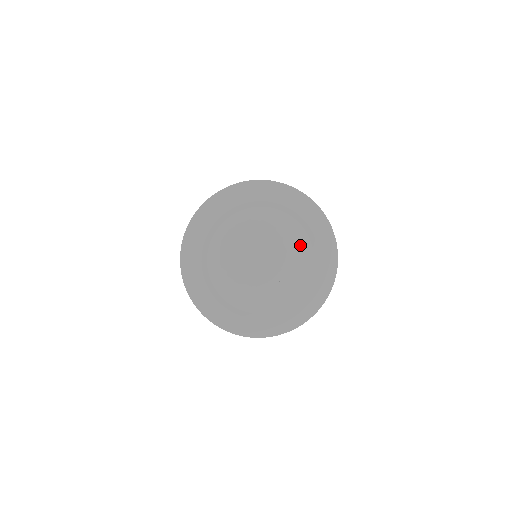
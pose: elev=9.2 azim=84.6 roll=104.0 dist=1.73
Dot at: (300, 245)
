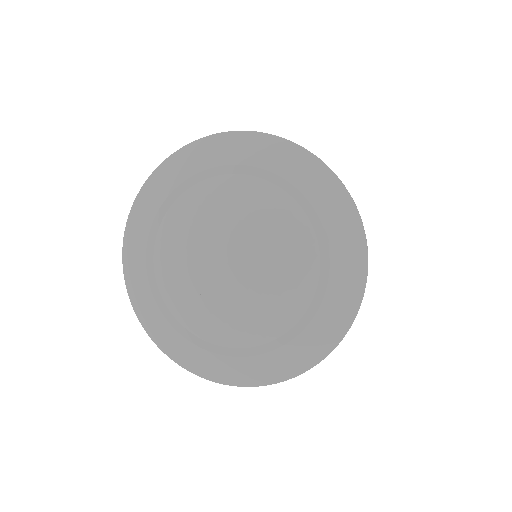
Dot at: (269, 206)
